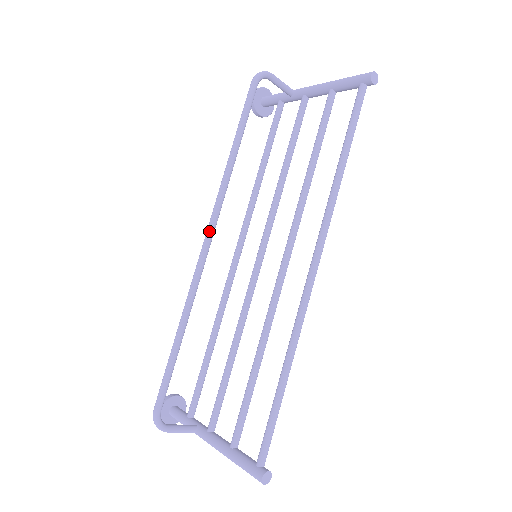
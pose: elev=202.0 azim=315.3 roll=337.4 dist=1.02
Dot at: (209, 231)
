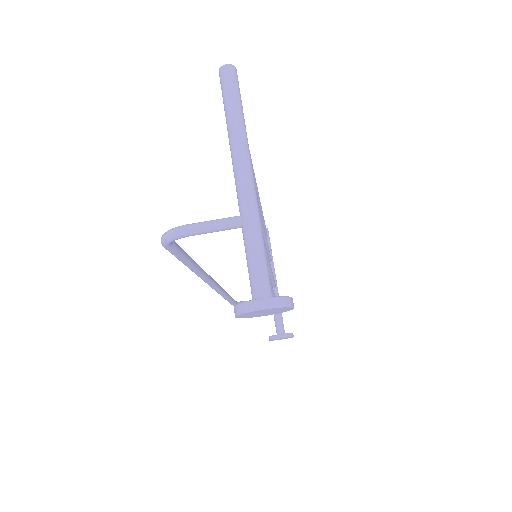
Dot at: occluded
